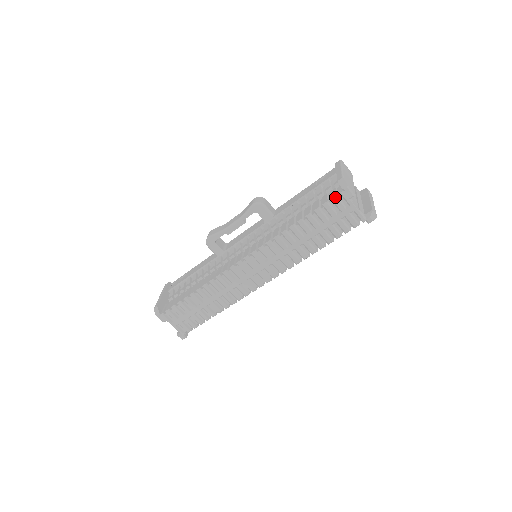
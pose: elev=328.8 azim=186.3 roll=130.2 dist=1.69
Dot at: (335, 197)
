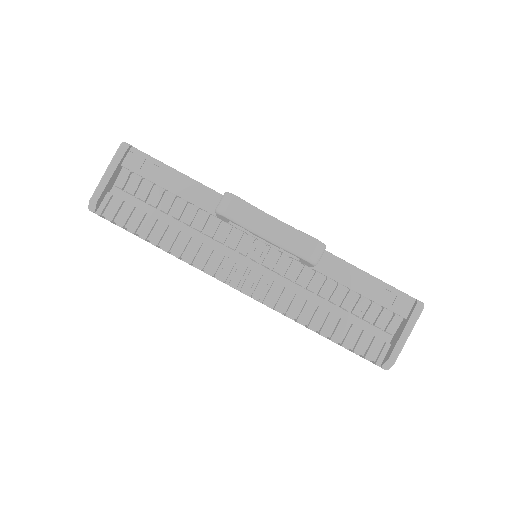
Dot at: occluded
